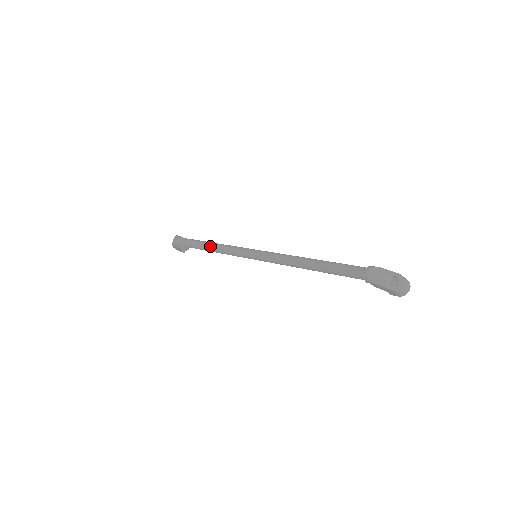
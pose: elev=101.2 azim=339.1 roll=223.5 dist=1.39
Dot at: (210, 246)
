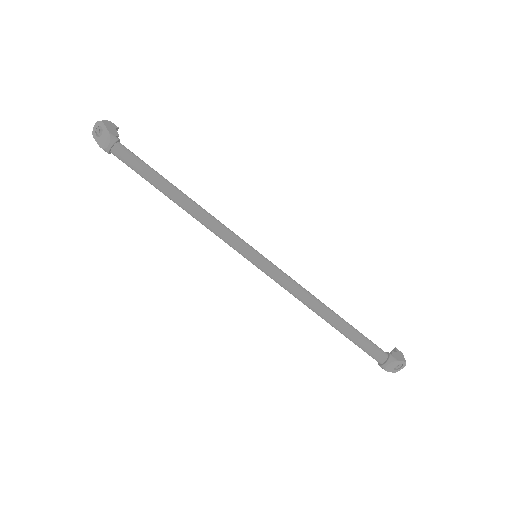
Dot at: (187, 208)
